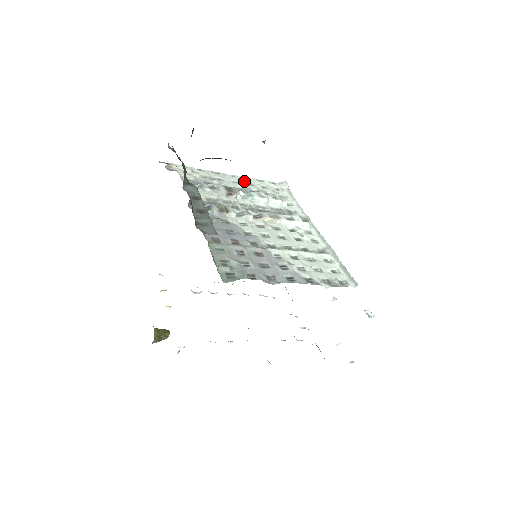
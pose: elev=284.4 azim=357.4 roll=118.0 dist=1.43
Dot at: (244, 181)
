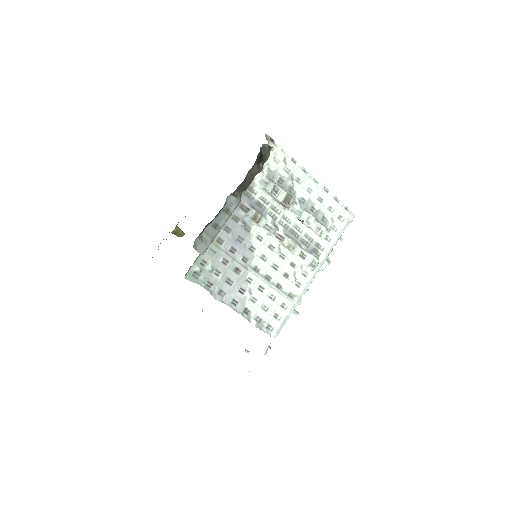
Dot at: (320, 193)
